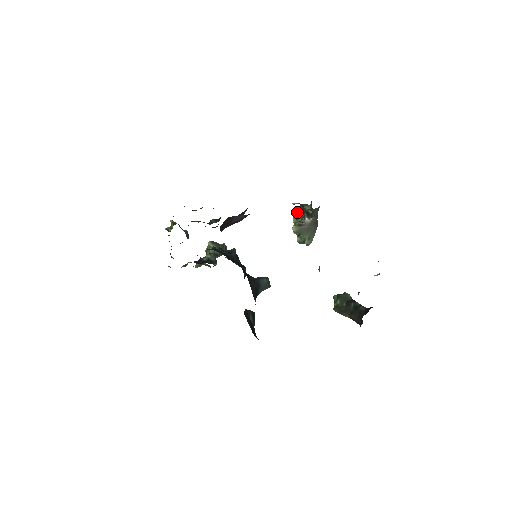
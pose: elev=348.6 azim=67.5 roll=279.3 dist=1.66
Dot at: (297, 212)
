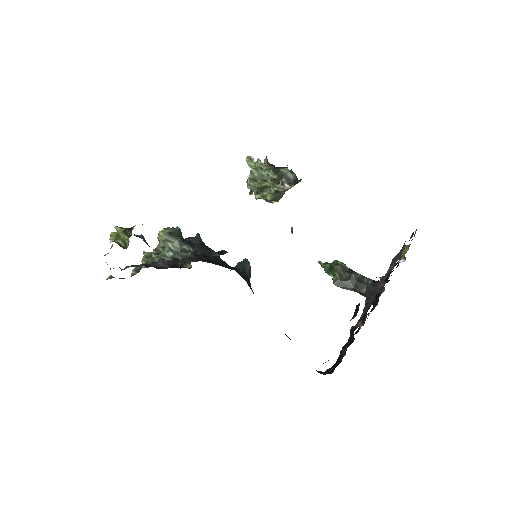
Dot at: (248, 161)
